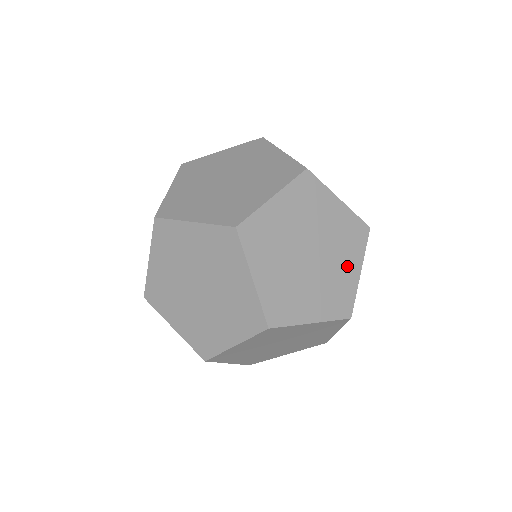
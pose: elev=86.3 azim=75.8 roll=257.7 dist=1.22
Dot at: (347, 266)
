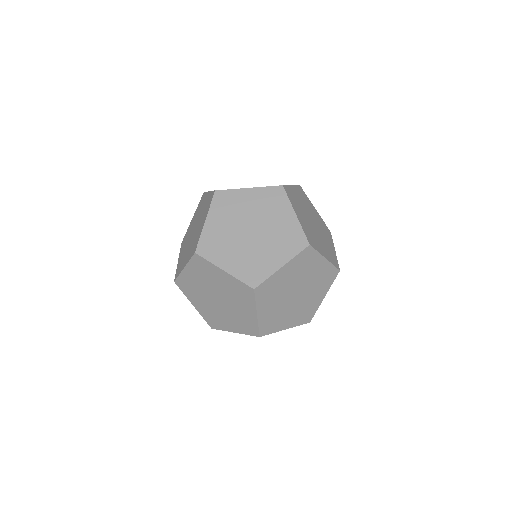
Dot at: (317, 295)
